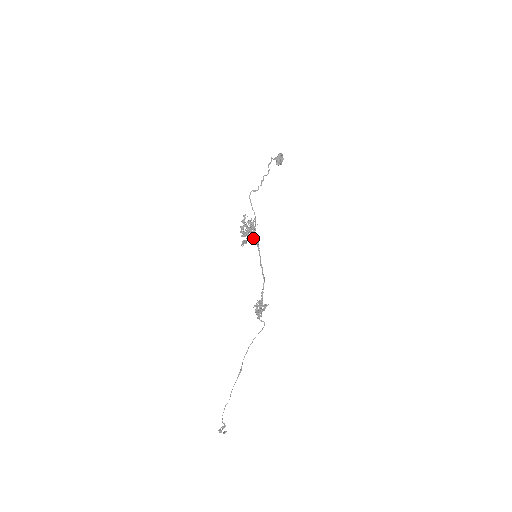
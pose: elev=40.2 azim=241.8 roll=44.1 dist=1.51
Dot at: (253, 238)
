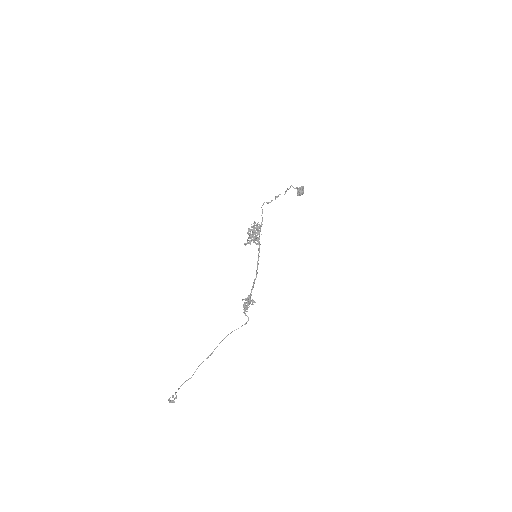
Dot at: (256, 239)
